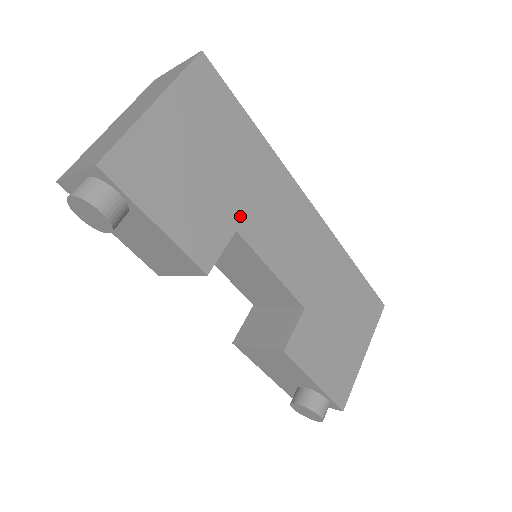
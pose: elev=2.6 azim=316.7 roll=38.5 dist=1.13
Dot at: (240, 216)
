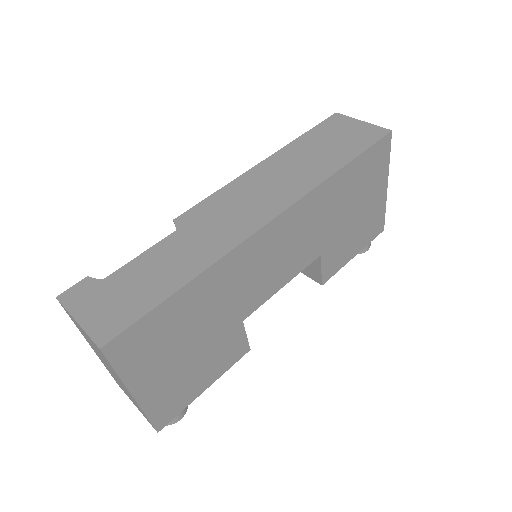
Dot at: (237, 316)
